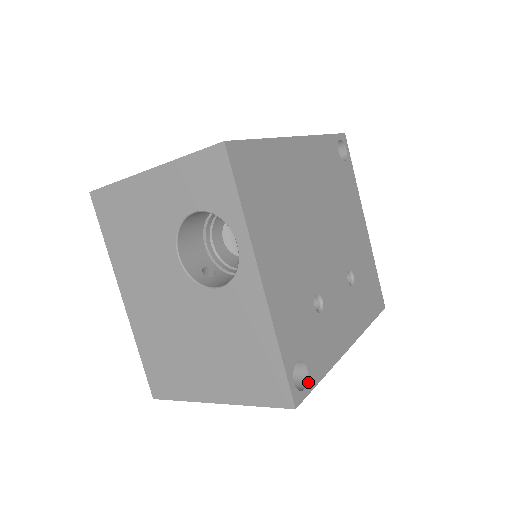
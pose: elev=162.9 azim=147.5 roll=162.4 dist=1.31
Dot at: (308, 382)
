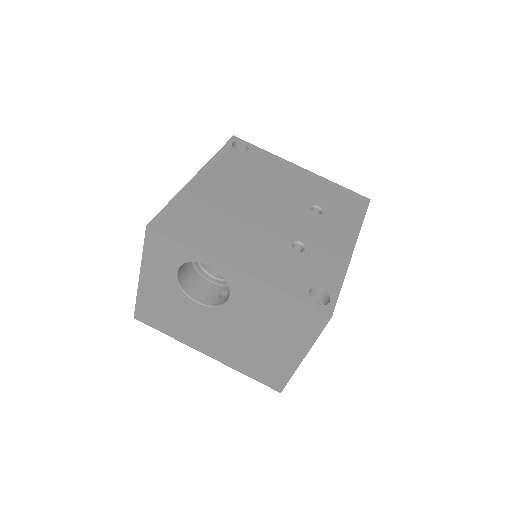
Dot at: (330, 295)
